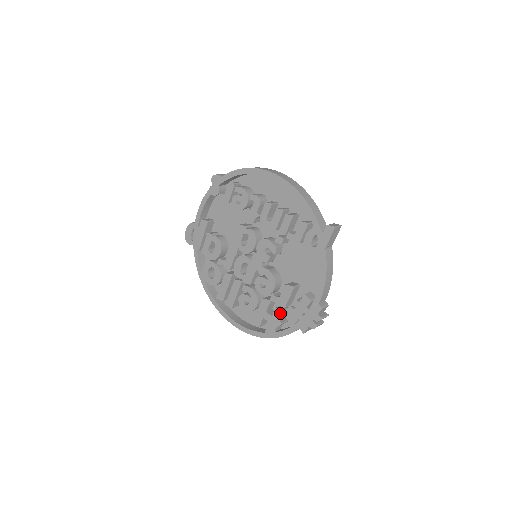
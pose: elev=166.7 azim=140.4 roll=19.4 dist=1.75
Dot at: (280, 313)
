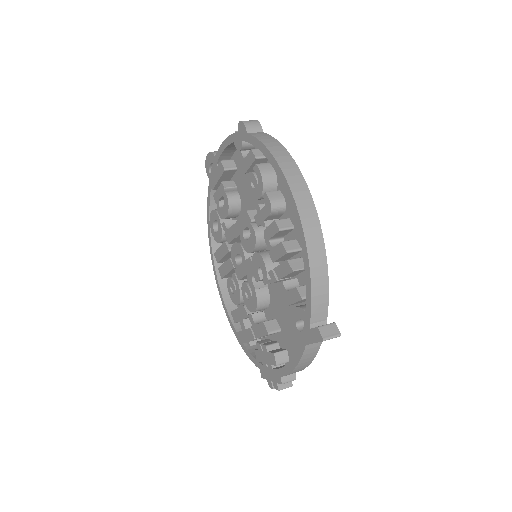
Dot at: (251, 337)
